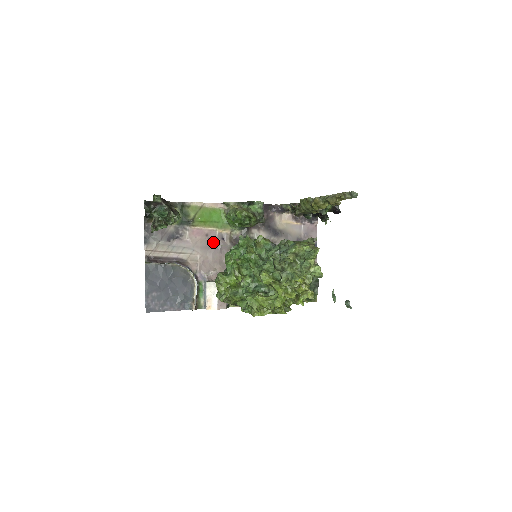
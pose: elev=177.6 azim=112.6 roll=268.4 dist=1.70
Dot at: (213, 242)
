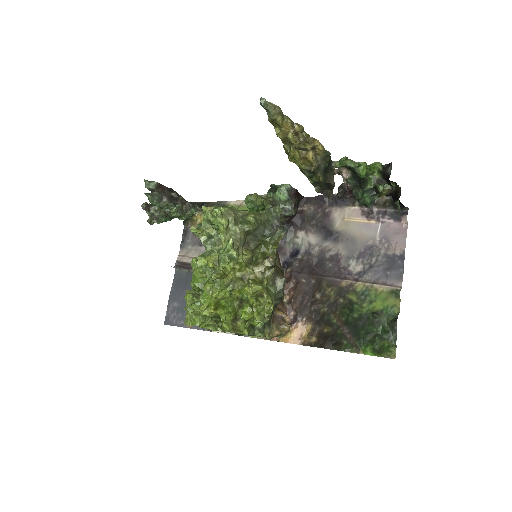
Dot at: occluded
